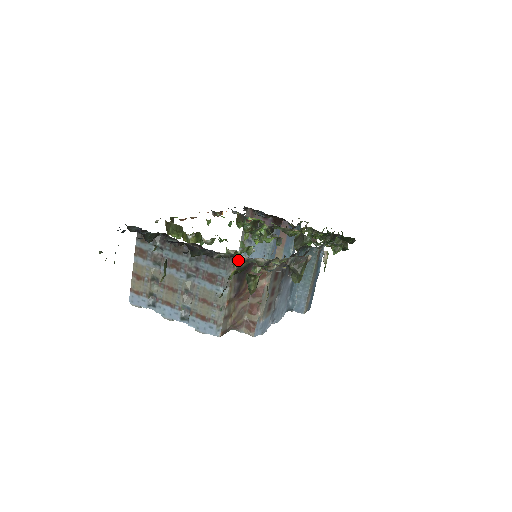
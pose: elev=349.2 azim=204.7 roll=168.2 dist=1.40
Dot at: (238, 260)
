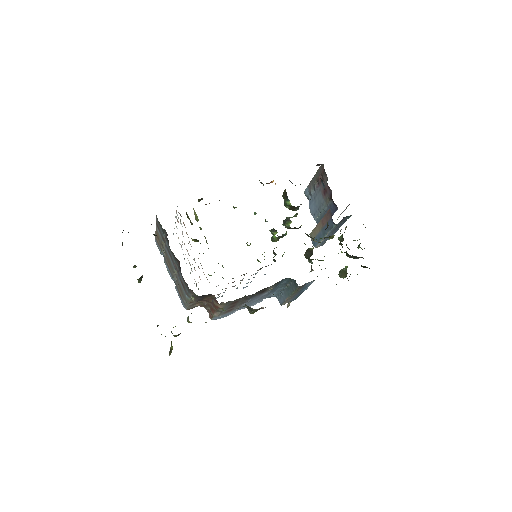
Dot at: (191, 297)
